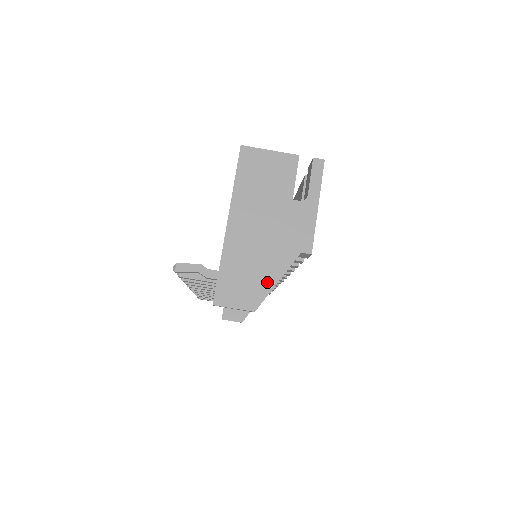
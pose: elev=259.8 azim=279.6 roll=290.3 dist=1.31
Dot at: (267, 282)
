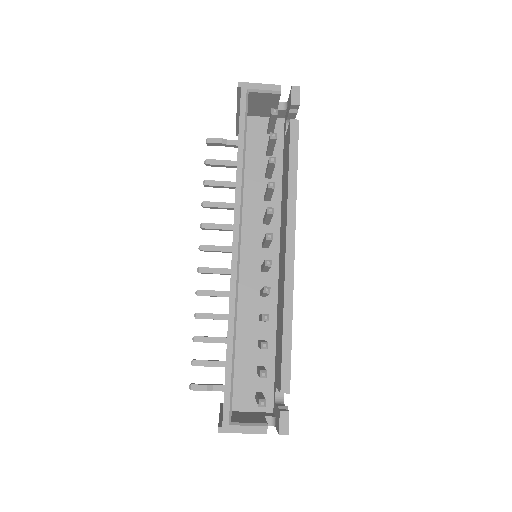
Dot at: occluded
